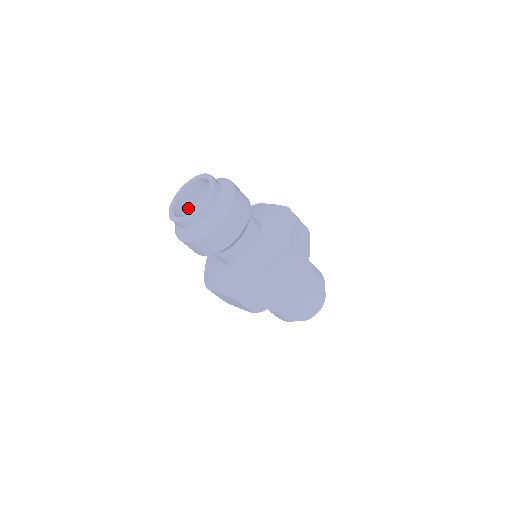
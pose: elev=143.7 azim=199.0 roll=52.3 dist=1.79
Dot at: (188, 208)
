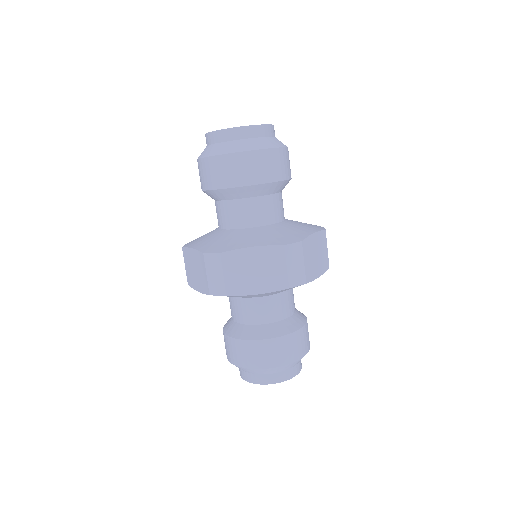
Dot at: occluded
